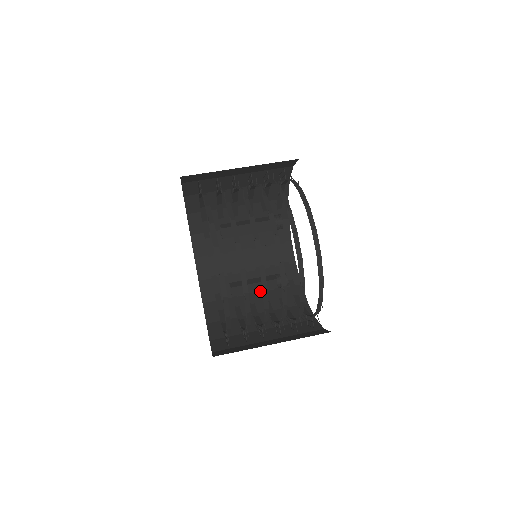
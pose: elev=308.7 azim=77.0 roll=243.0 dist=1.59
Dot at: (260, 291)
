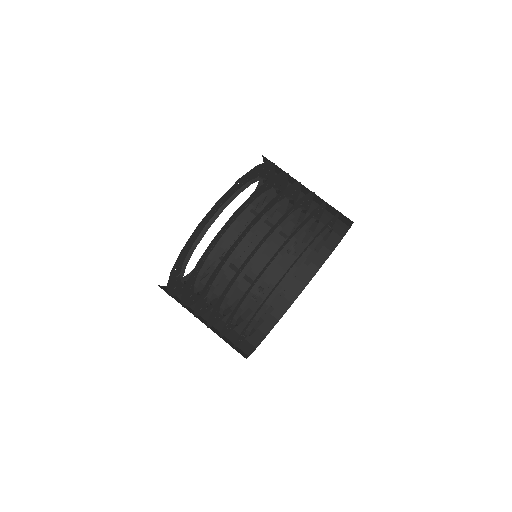
Dot at: occluded
